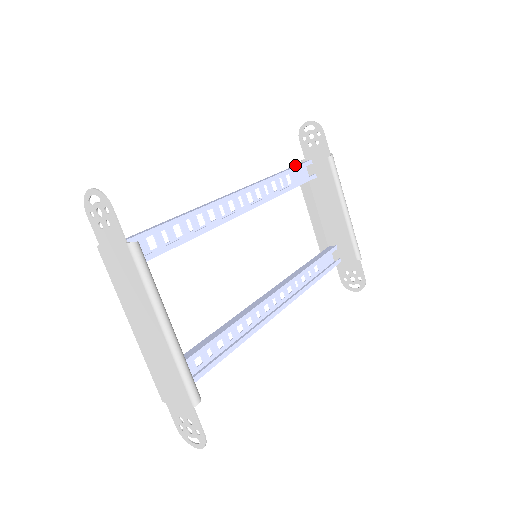
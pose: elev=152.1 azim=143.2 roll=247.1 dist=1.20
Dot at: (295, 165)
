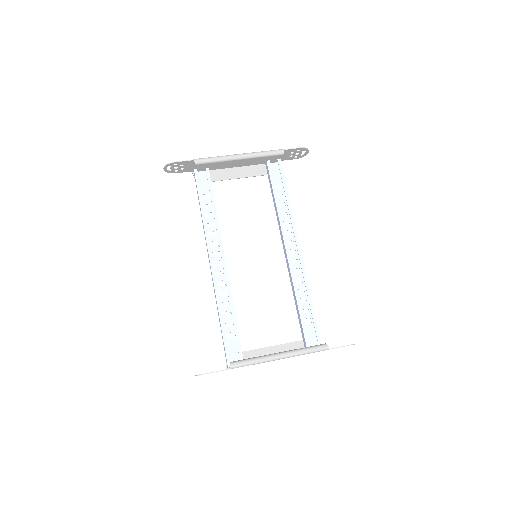
Dot at: occluded
